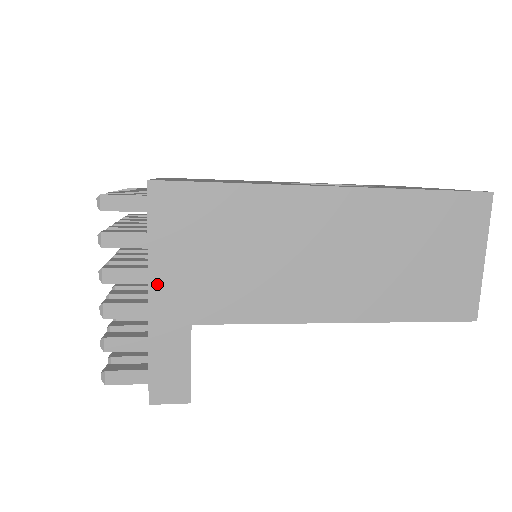
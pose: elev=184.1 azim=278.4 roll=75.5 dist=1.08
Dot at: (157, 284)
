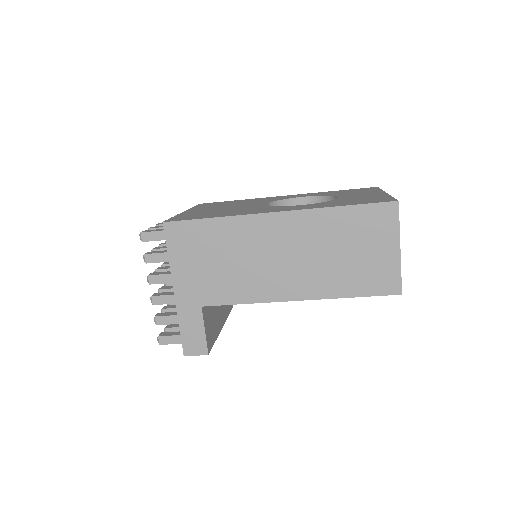
Dot at: (178, 283)
